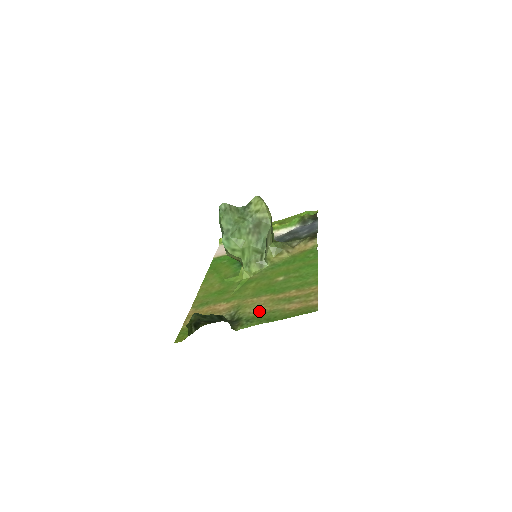
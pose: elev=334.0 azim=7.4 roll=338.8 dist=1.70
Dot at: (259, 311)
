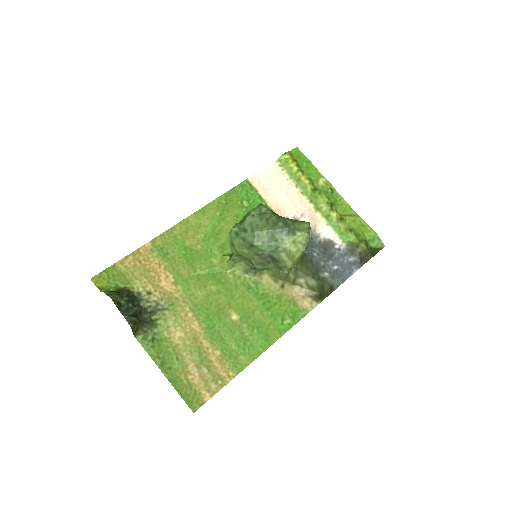
Dot at: (174, 338)
